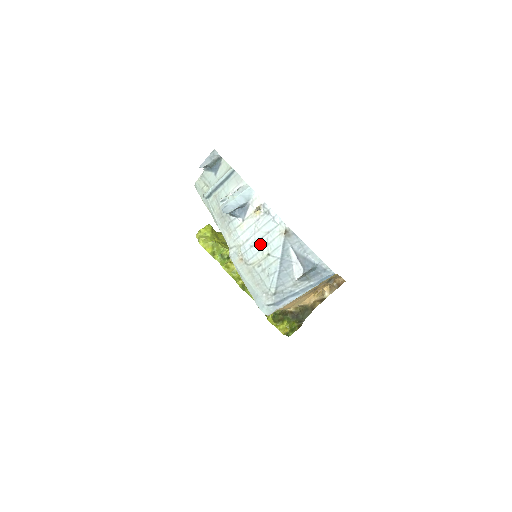
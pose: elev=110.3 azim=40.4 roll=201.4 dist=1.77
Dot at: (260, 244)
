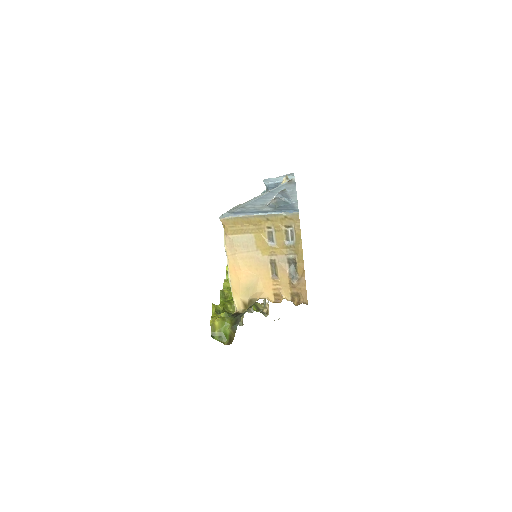
Dot at: (266, 192)
